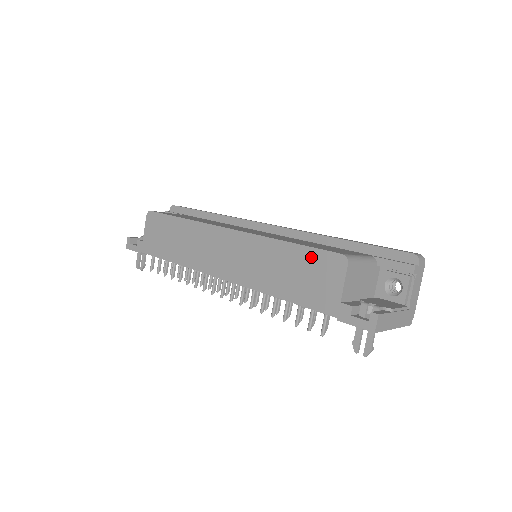
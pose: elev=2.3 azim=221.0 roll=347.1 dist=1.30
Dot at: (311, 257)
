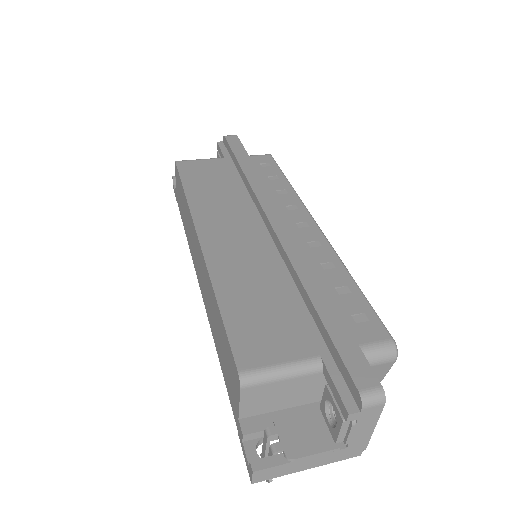
Dot at: (226, 344)
